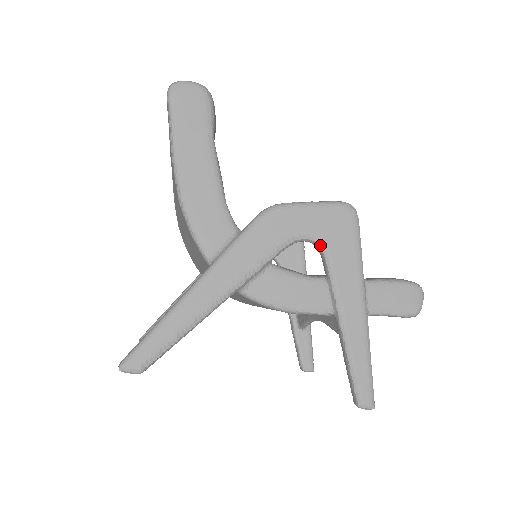
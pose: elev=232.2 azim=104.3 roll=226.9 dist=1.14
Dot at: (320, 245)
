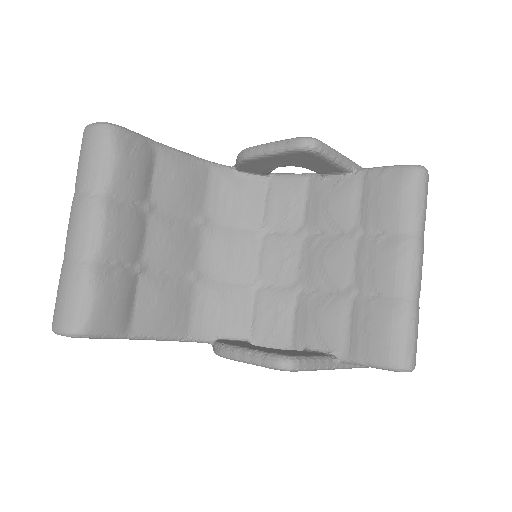
Dot at: occluded
